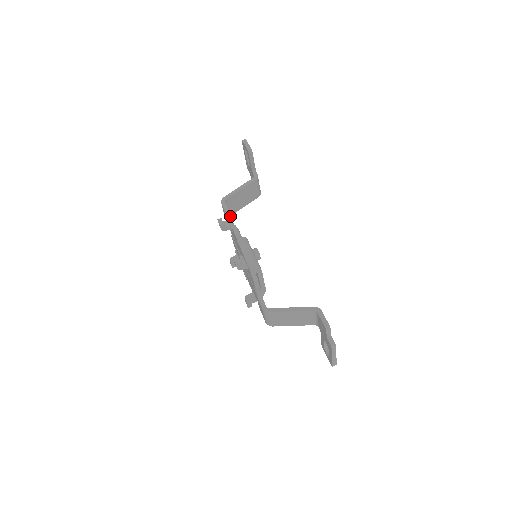
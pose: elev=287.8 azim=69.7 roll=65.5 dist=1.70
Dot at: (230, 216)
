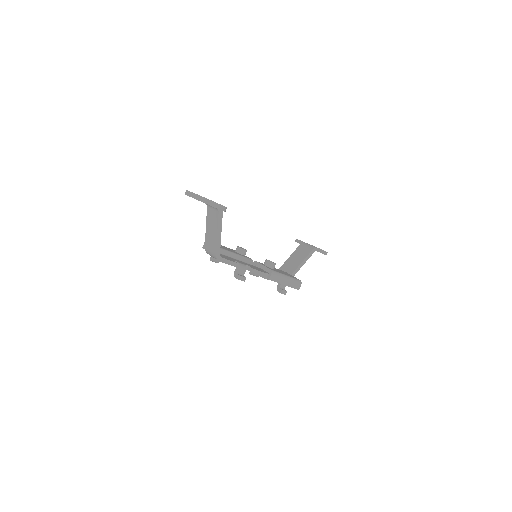
Dot at: (236, 263)
